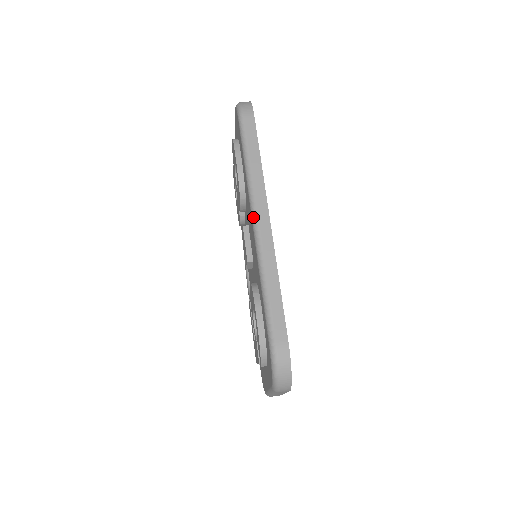
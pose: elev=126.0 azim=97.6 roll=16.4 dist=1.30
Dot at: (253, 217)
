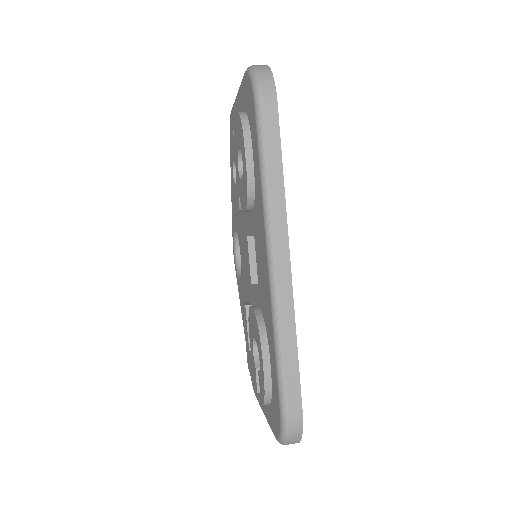
Dot at: (269, 255)
